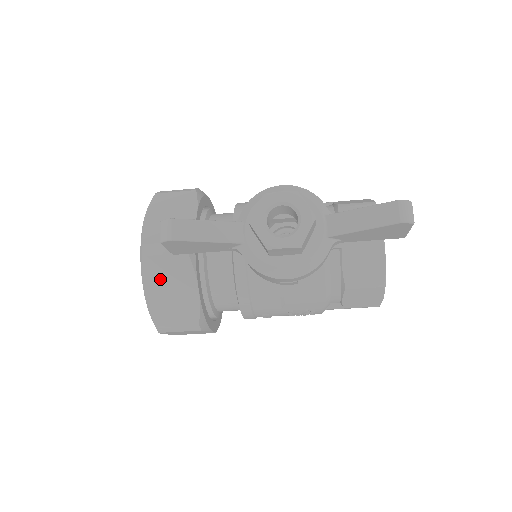
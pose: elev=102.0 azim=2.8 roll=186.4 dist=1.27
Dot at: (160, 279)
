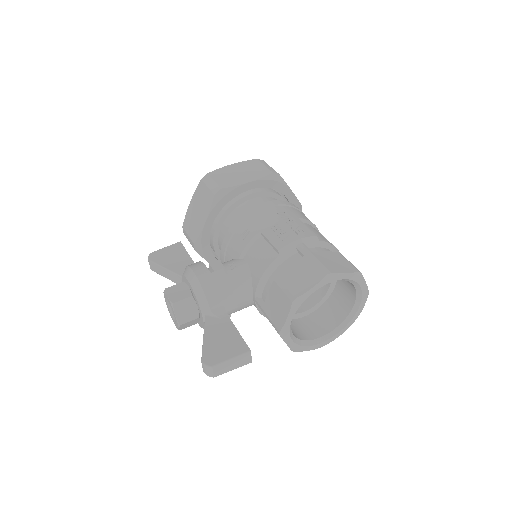
Dot at: occluded
